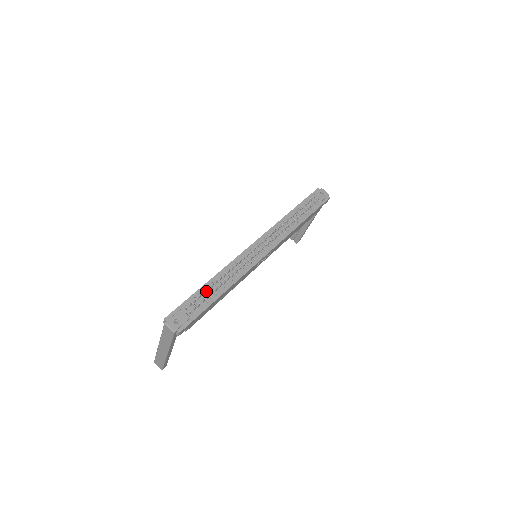
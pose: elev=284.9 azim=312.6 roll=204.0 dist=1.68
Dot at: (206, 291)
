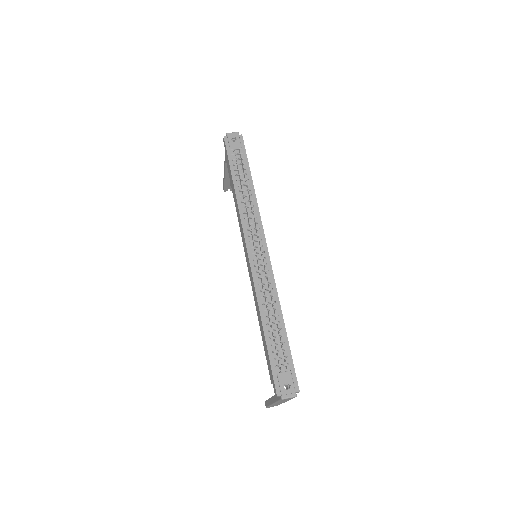
Dot at: (272, 336)
